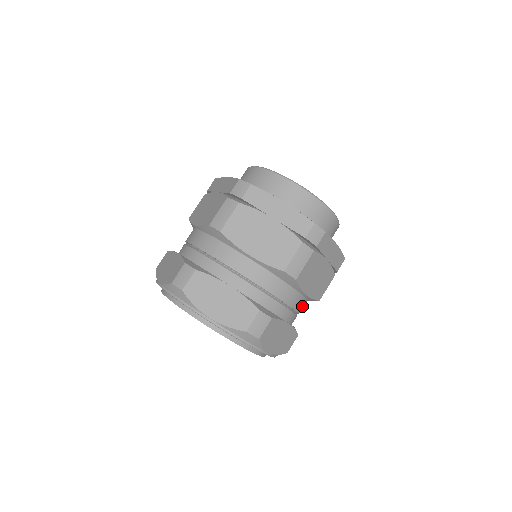
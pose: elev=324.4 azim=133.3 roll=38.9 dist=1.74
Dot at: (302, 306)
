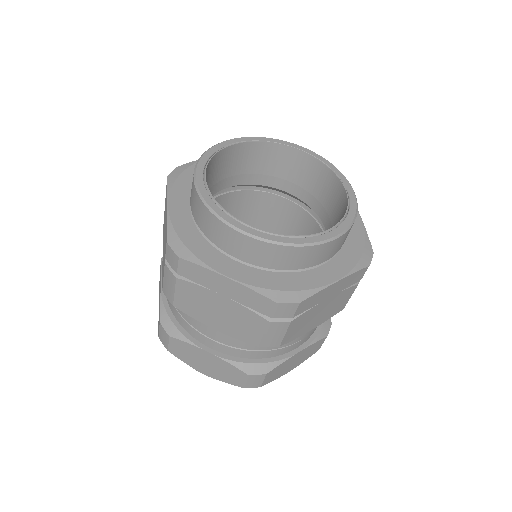
Dot at: occluded
